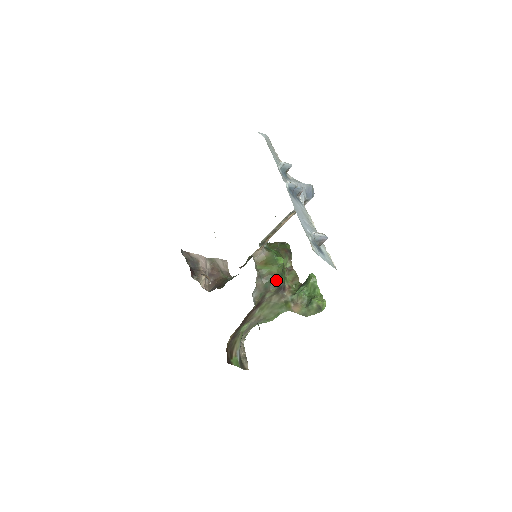
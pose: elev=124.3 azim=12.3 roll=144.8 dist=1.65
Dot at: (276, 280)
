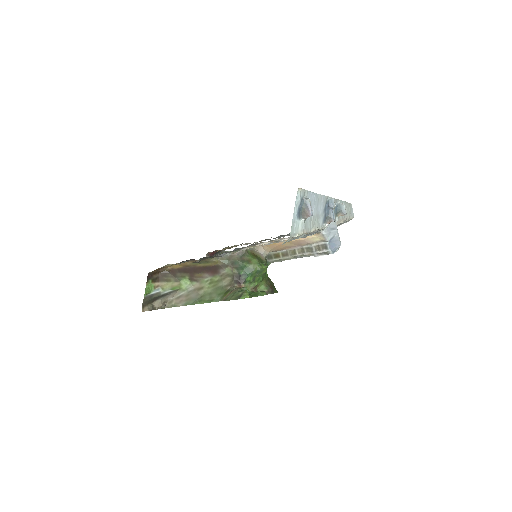
Dot at: (245, 269)
